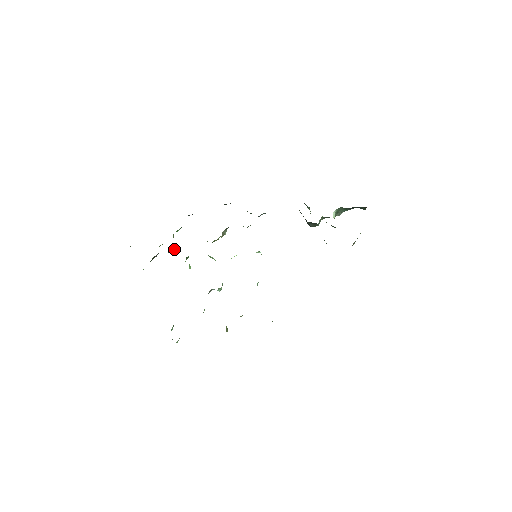
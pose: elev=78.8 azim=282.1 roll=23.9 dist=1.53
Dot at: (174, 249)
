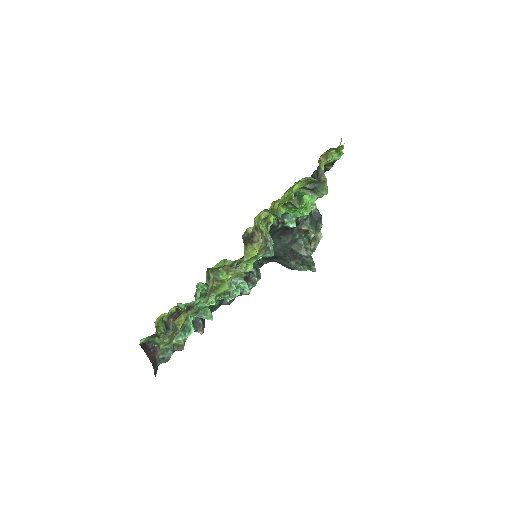
Dot at: occluded
